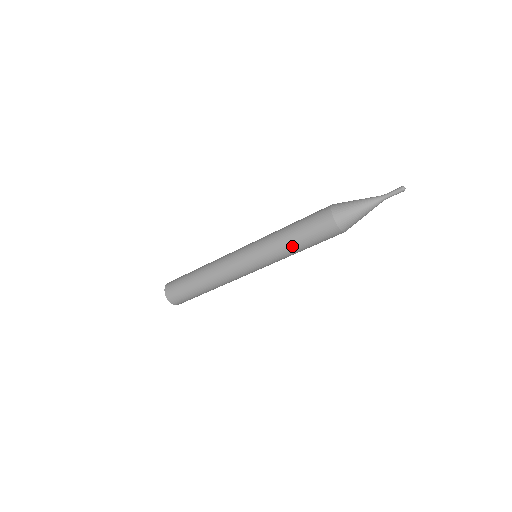
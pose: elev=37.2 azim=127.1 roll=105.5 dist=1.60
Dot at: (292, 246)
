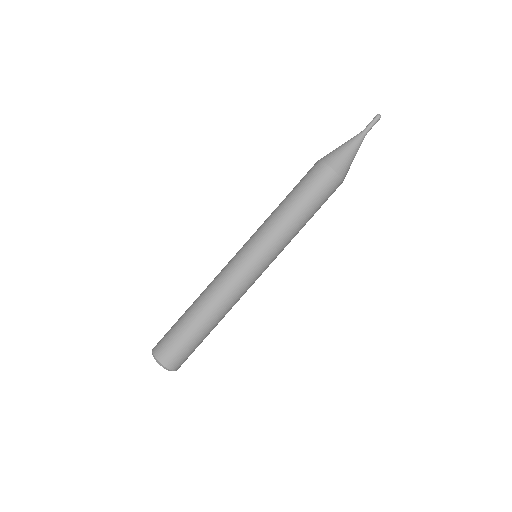
Dot at: (290, 211)
